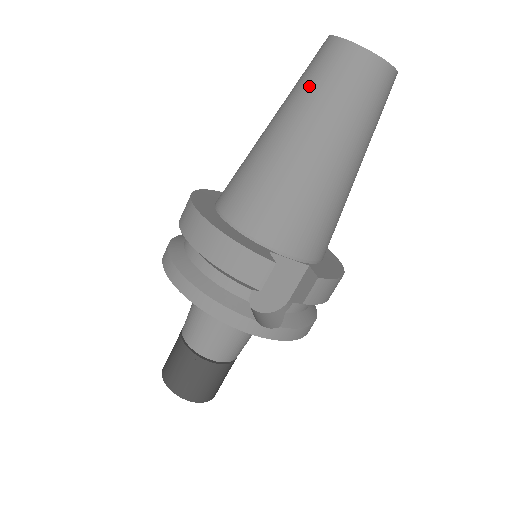
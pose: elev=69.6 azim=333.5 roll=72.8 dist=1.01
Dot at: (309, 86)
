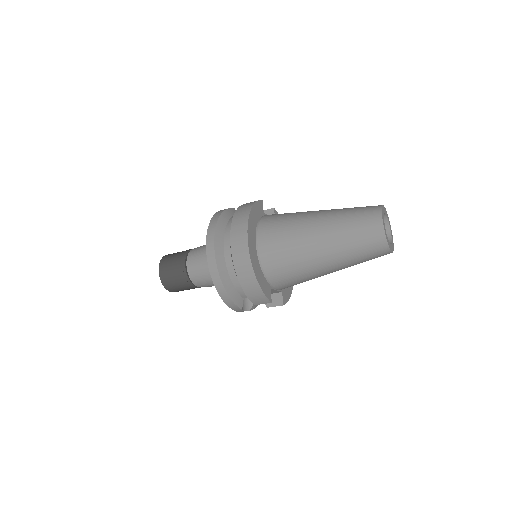
Dot at: (351, 239)
